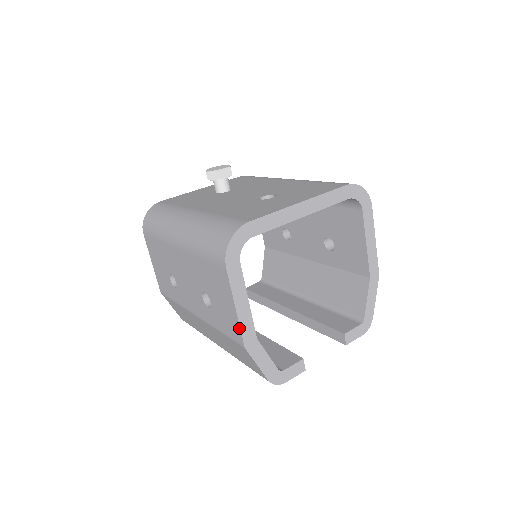
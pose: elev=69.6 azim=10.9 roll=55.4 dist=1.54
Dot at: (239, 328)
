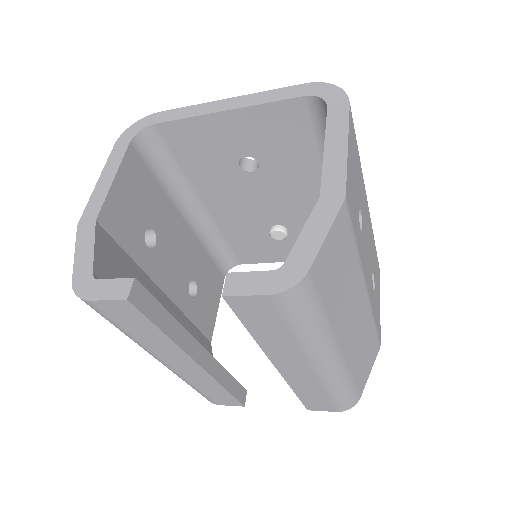
Dot at: (89, 204)
